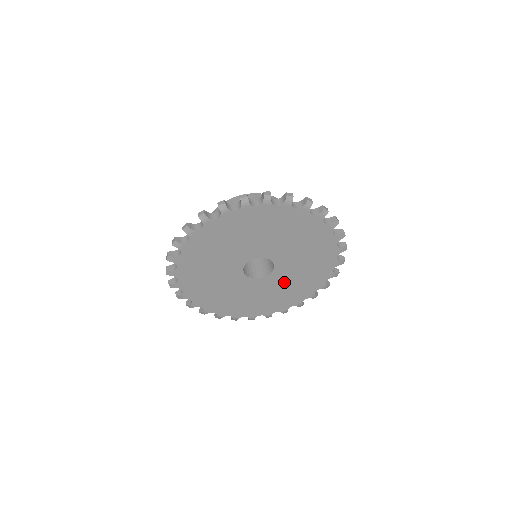
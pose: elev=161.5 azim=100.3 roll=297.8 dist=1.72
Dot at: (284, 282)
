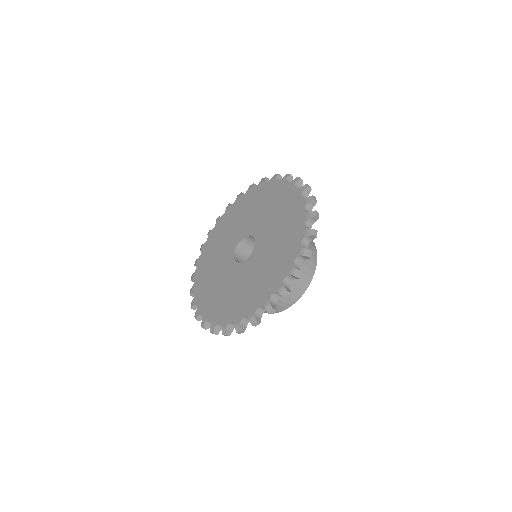
Dot at: (264, 259)
